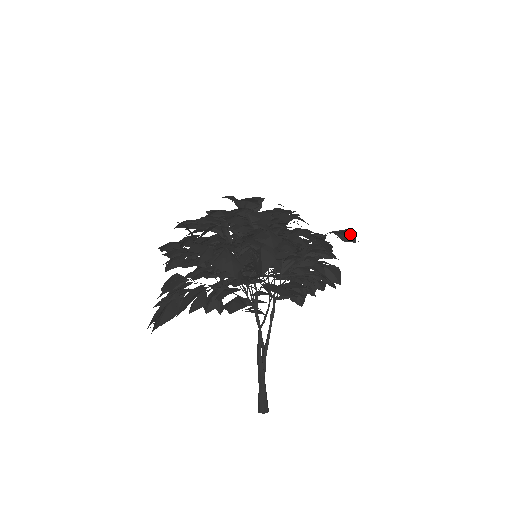
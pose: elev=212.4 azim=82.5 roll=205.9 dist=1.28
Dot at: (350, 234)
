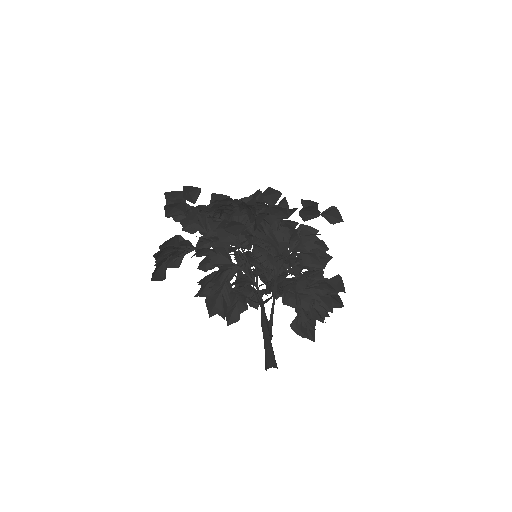
Dot at: (336, 214)
